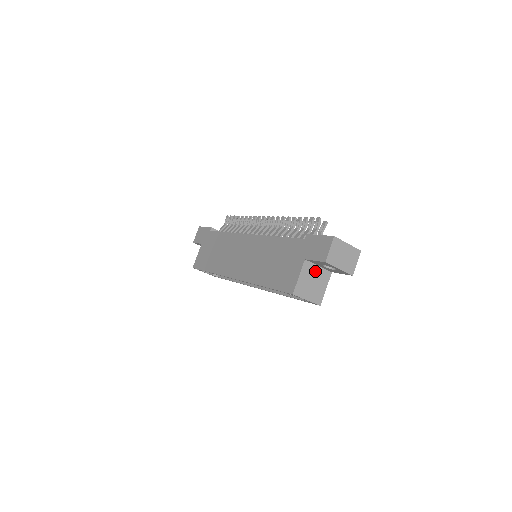
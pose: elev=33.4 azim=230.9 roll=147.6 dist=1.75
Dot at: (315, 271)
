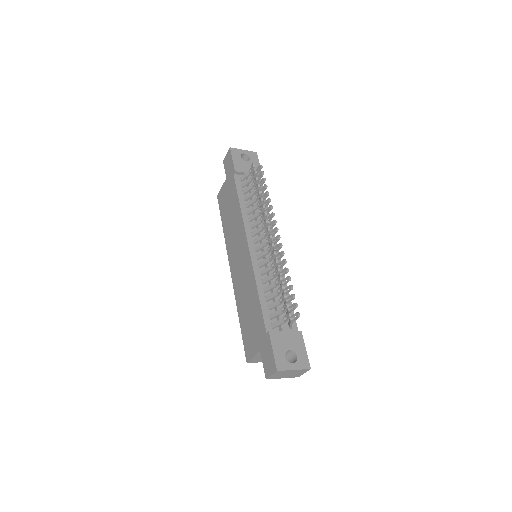
Dot at: occluded
